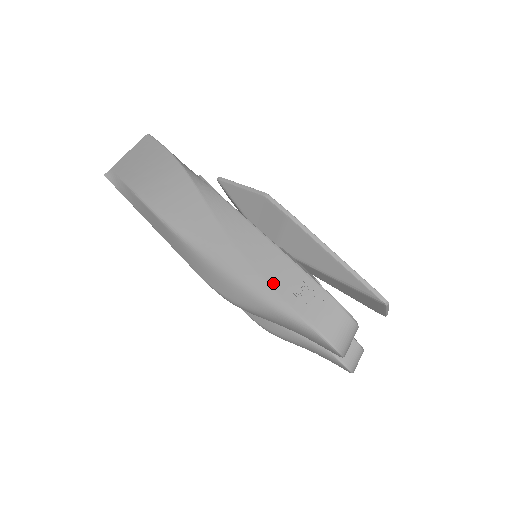
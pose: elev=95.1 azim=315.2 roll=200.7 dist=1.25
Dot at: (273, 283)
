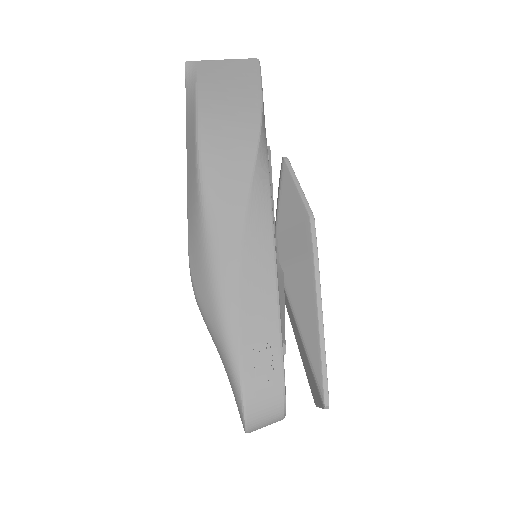
Dot at: (244, 318)
